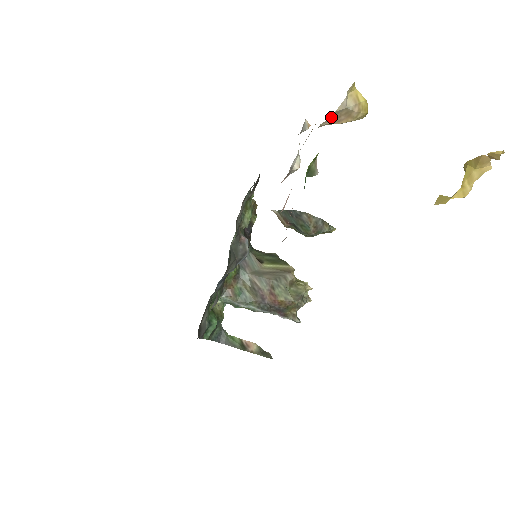
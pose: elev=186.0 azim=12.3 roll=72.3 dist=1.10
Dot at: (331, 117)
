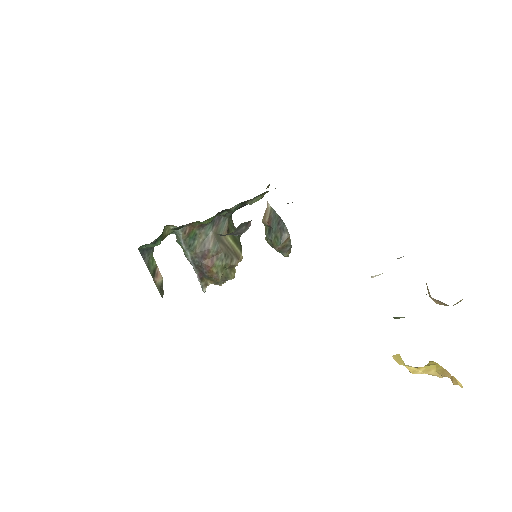
Dot at: occluded
